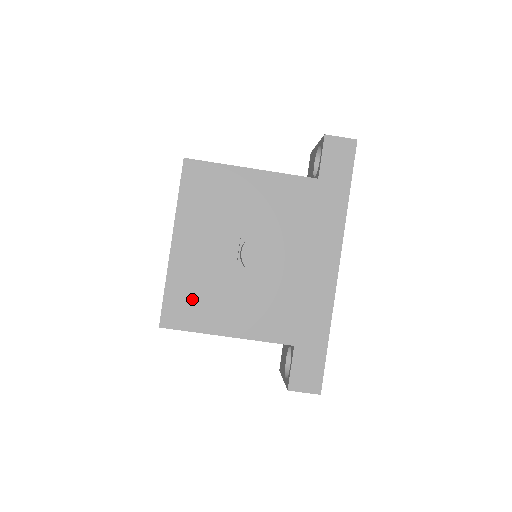
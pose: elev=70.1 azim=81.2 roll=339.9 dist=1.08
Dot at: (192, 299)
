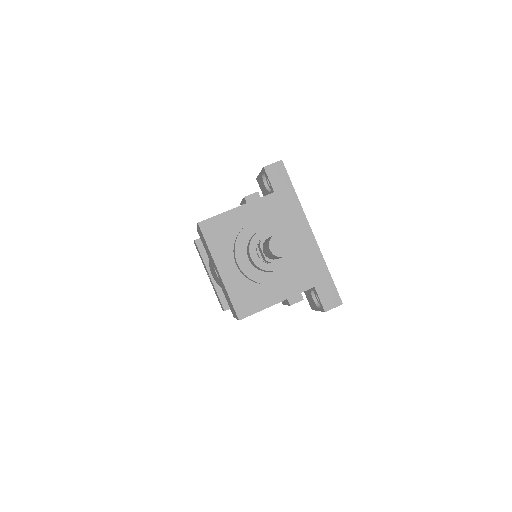
Dot at: (247, 295)
